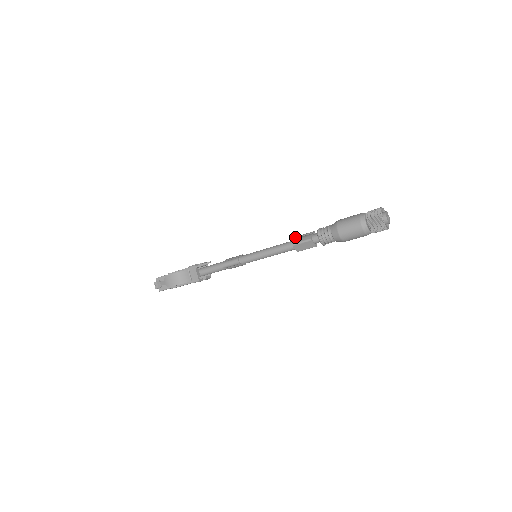
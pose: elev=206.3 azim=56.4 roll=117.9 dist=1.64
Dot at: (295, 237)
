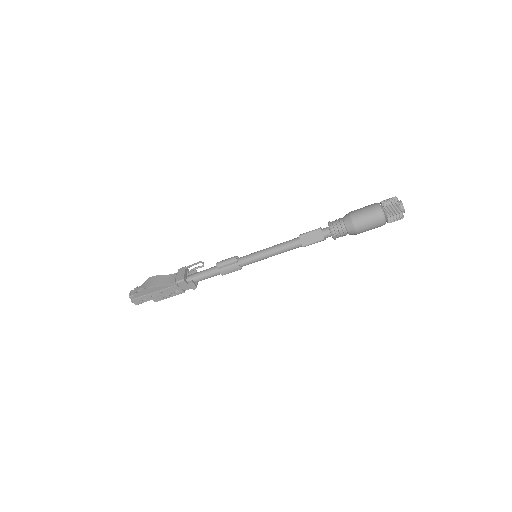
Dot at: occluded
